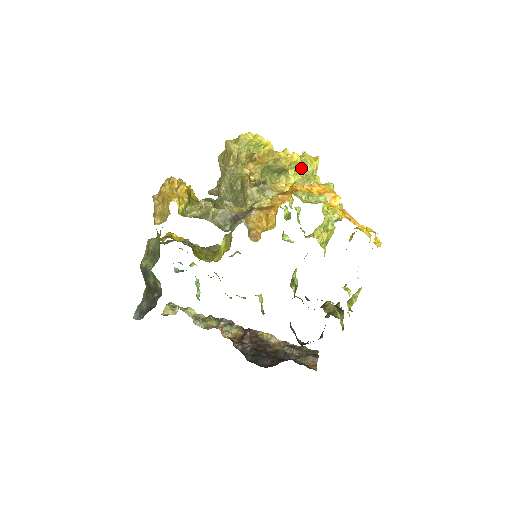
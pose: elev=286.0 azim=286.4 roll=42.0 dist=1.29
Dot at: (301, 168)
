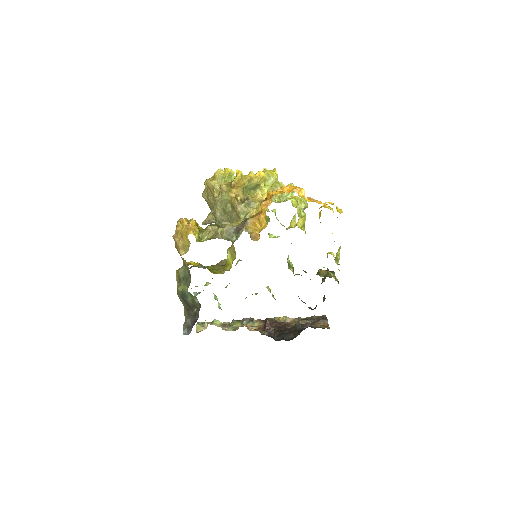
Dot at: (267, 181)
